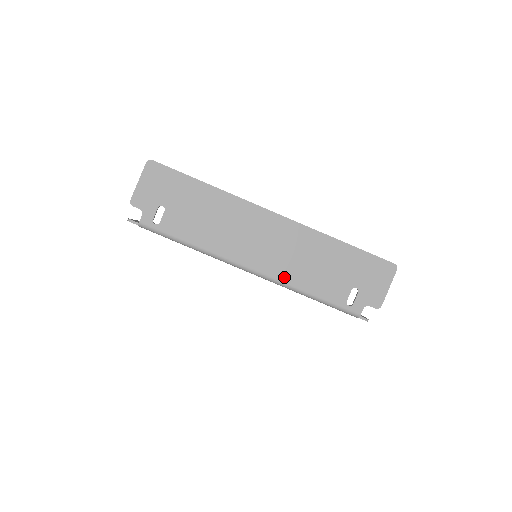
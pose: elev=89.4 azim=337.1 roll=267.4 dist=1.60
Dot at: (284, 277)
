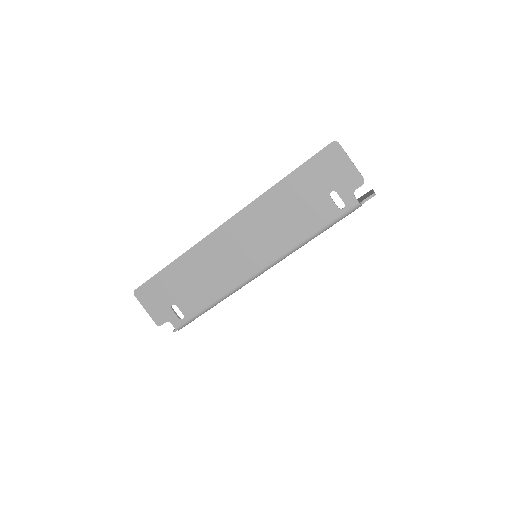
Dot at: (282, 249)
